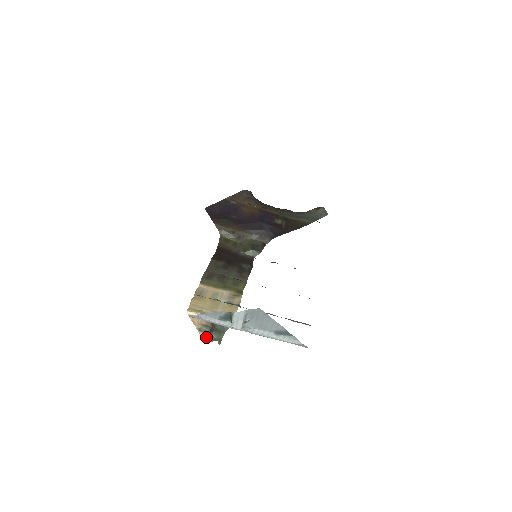
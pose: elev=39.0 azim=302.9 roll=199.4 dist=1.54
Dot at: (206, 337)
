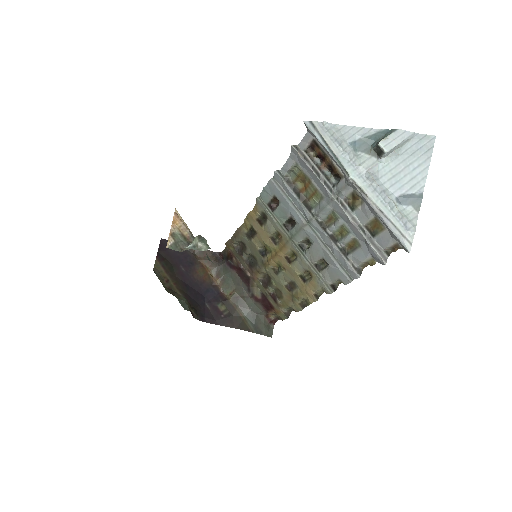
Dot at: (173, 248)
